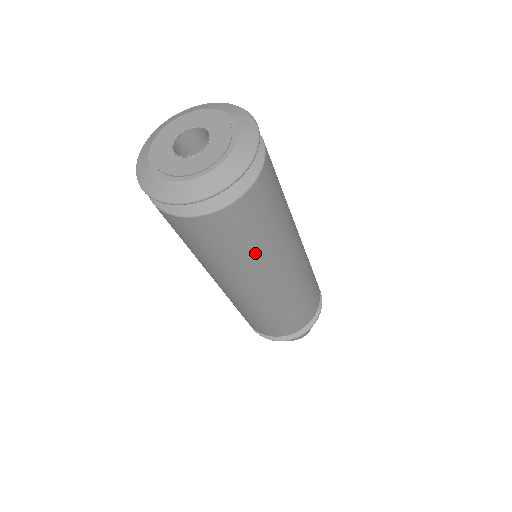
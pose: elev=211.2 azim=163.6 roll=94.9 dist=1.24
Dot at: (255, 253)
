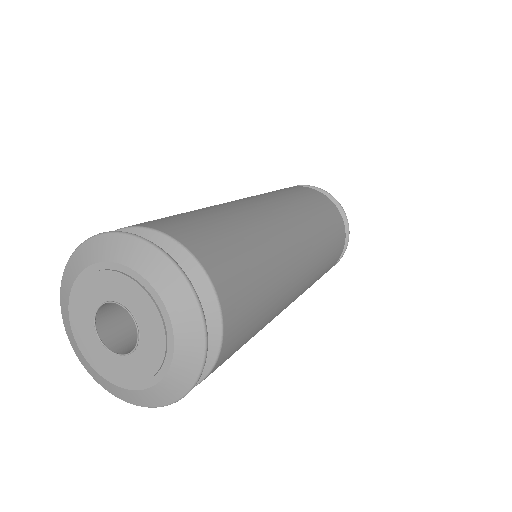
Dot at: occluded
